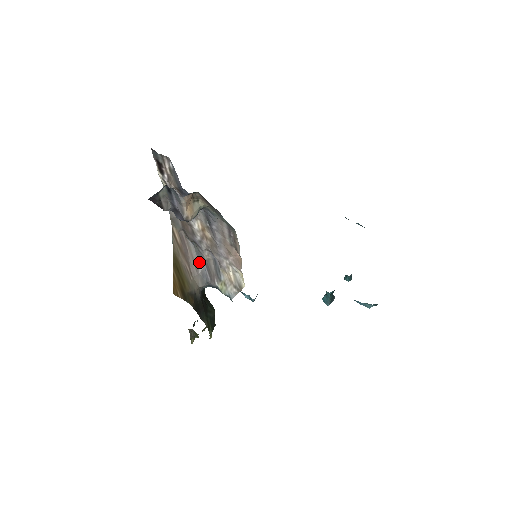
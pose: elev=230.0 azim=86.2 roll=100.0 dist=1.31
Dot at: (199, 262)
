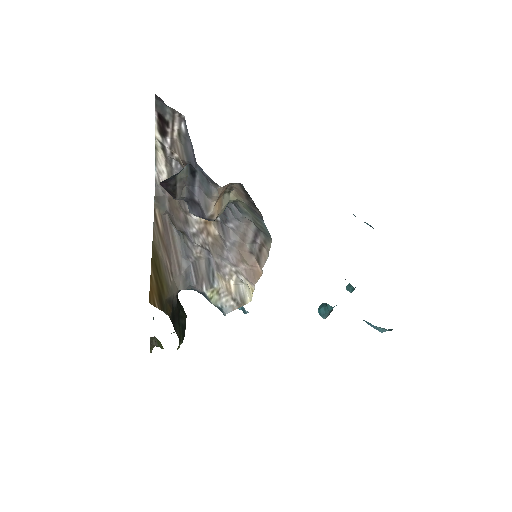
Dot at: (184, 258)
